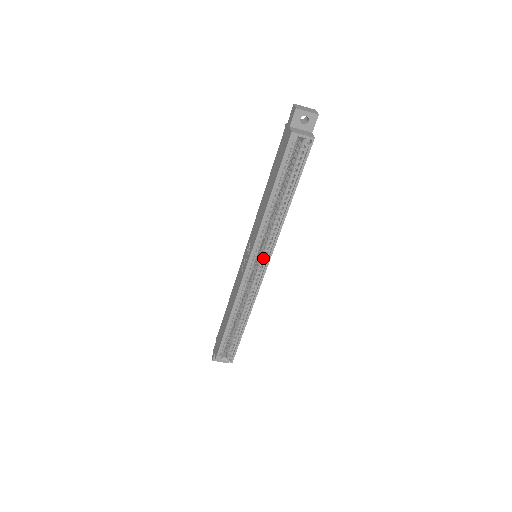
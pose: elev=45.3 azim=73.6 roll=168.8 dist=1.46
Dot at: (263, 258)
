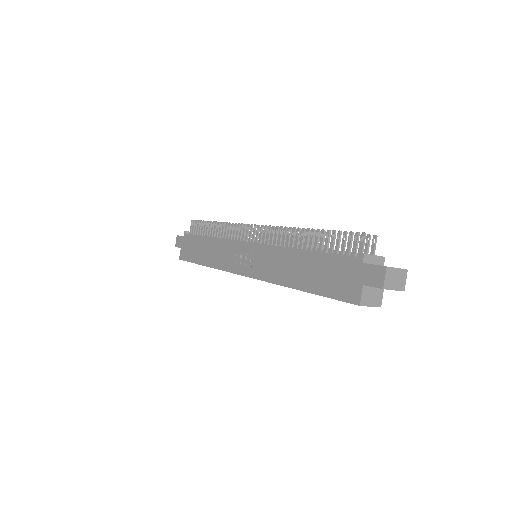
Dot at: occluded
